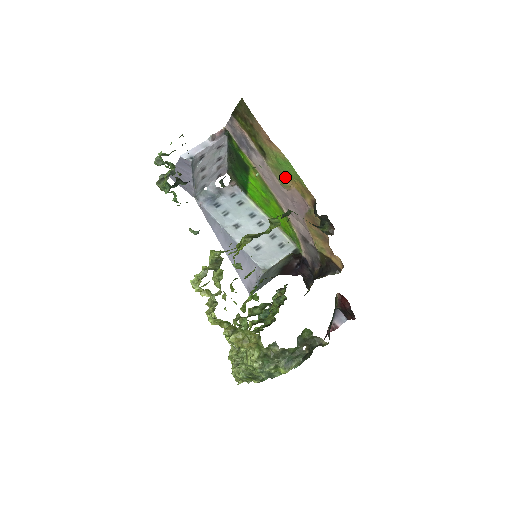
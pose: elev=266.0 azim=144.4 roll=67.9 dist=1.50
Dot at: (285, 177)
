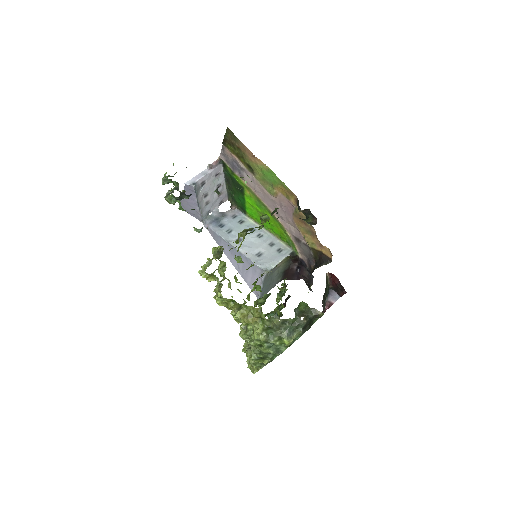
Dot at: (271, 186)
